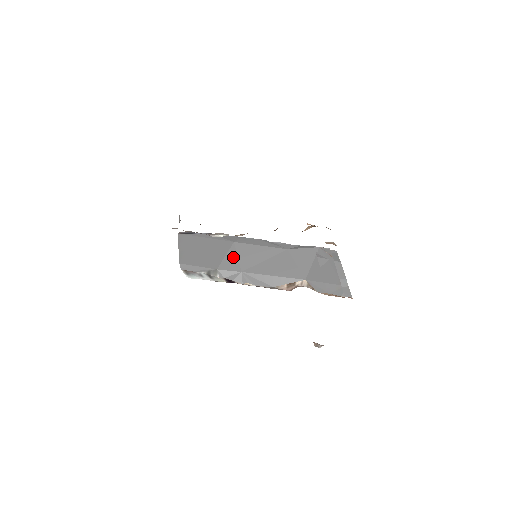
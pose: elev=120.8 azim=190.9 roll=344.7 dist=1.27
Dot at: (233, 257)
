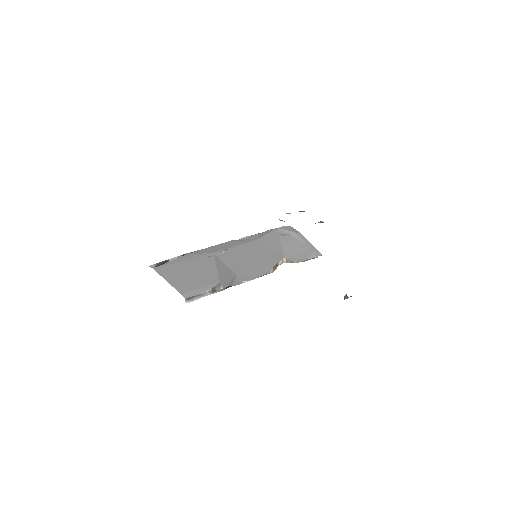
Dot at: (222, 266)
